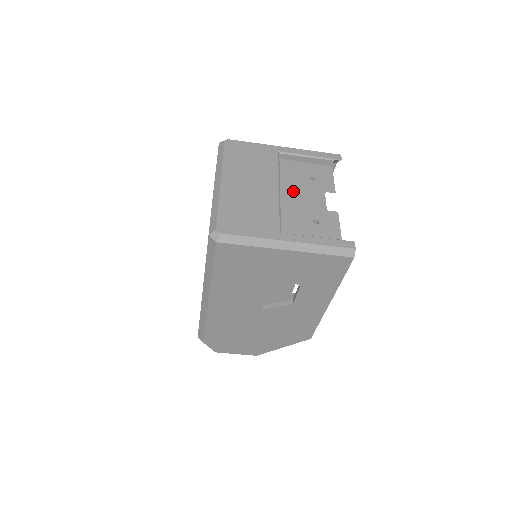
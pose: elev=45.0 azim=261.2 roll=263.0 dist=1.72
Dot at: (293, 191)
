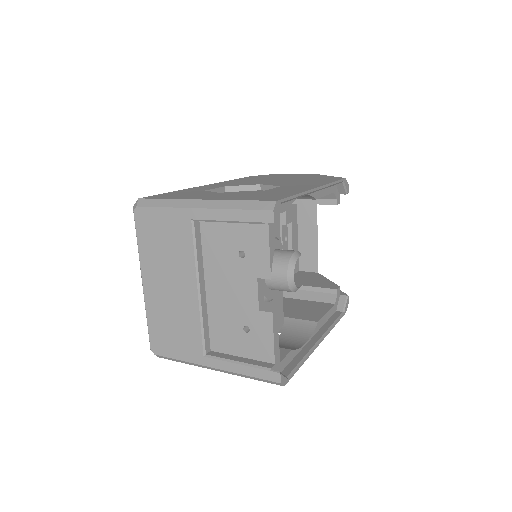
Dot at: (220, 280)
